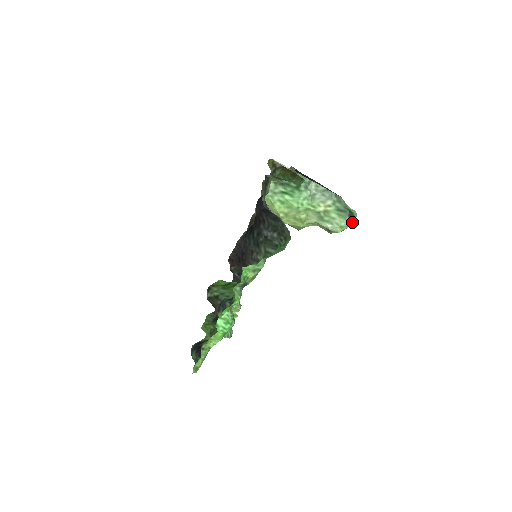
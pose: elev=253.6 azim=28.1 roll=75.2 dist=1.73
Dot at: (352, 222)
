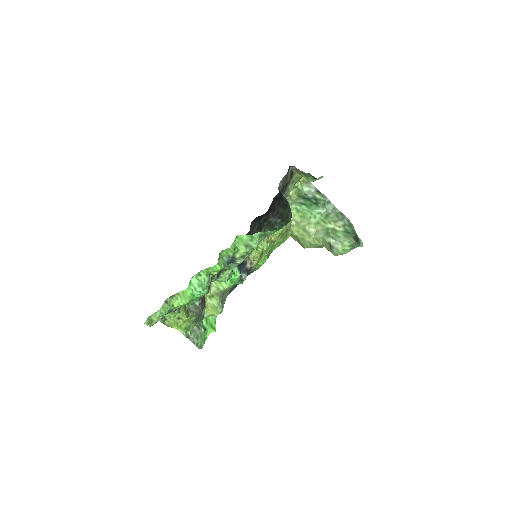
Dot at: (355, 244)
